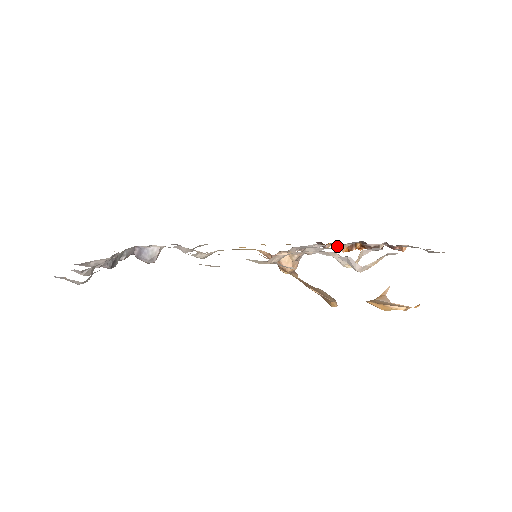
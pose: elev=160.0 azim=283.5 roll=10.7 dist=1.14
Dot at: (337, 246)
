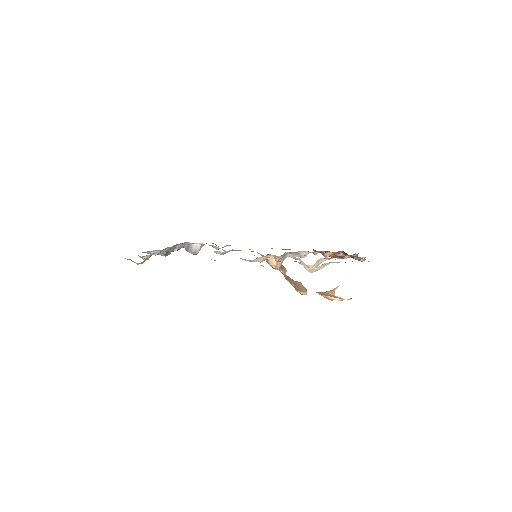
Dot at: occluded
